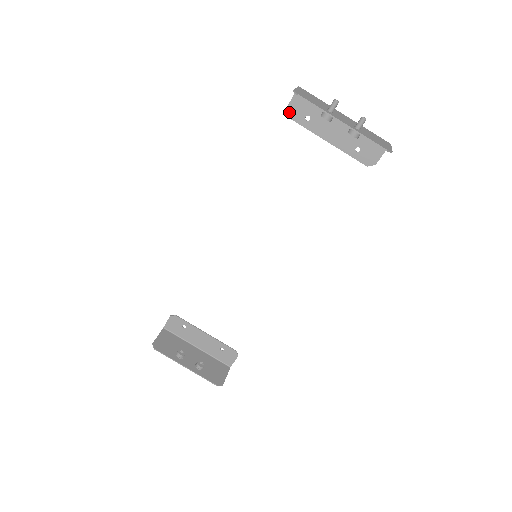
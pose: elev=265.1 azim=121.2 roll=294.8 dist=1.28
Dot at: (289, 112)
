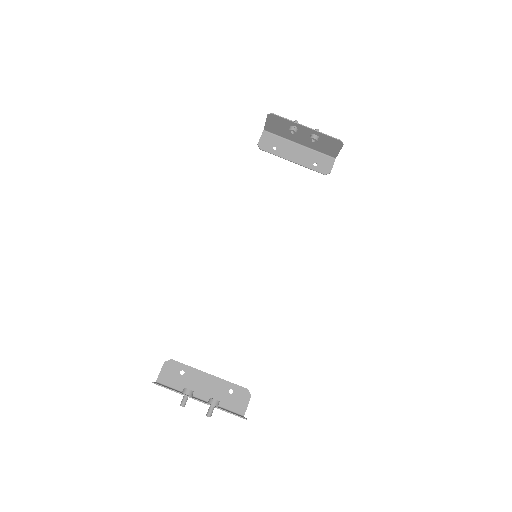
Dot at: (260, 146)
